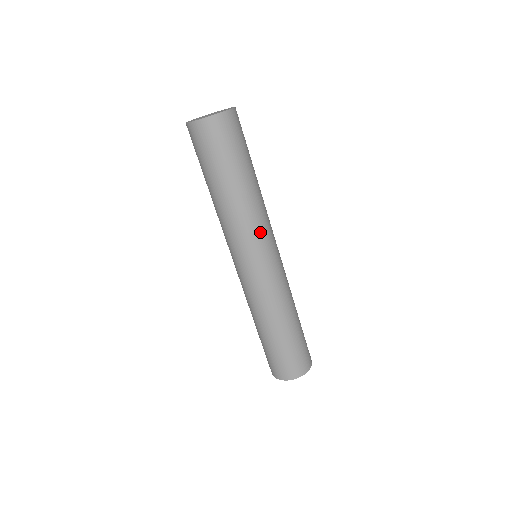
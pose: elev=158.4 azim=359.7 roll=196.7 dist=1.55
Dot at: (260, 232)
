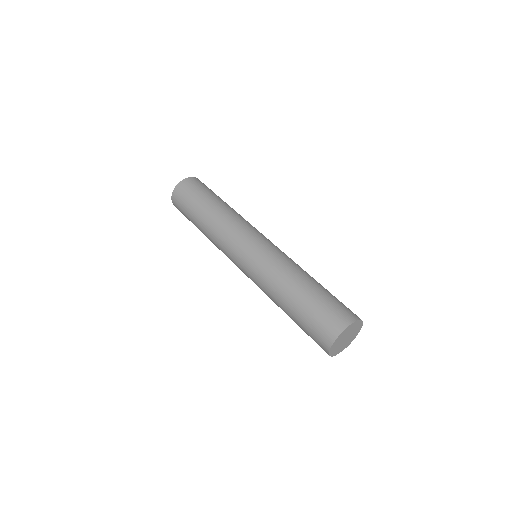
Dot at: (238, 228)
